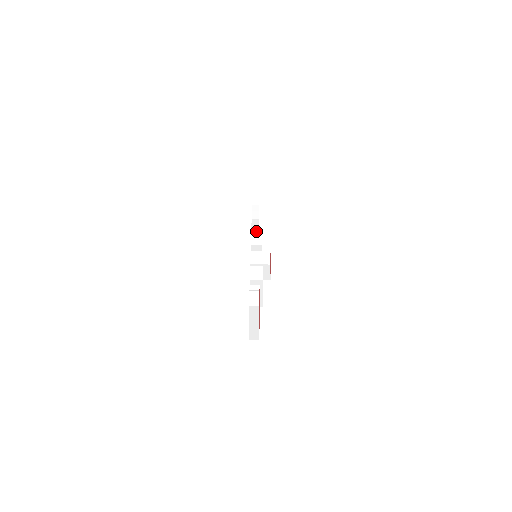
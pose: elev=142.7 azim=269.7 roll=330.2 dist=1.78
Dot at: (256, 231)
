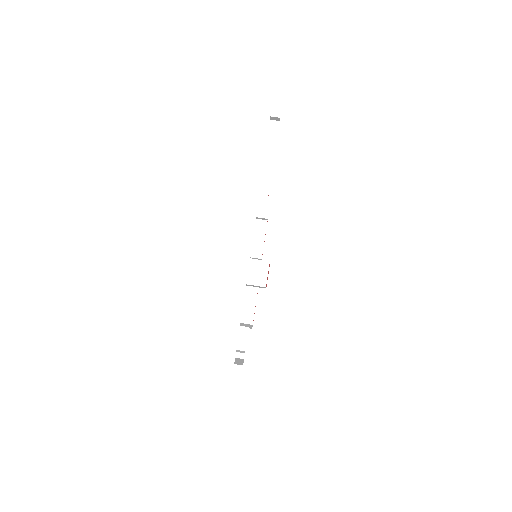
Dot at: (261, 218)
